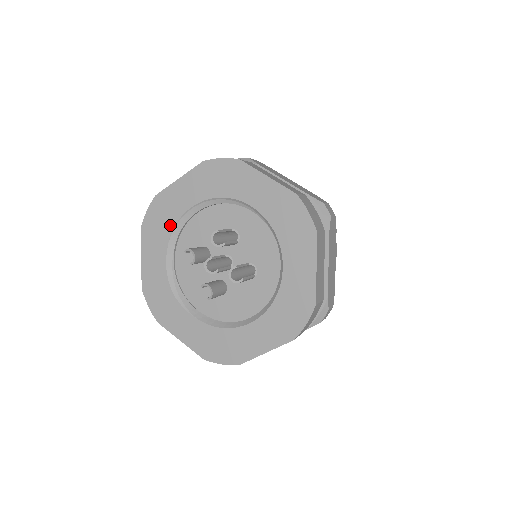
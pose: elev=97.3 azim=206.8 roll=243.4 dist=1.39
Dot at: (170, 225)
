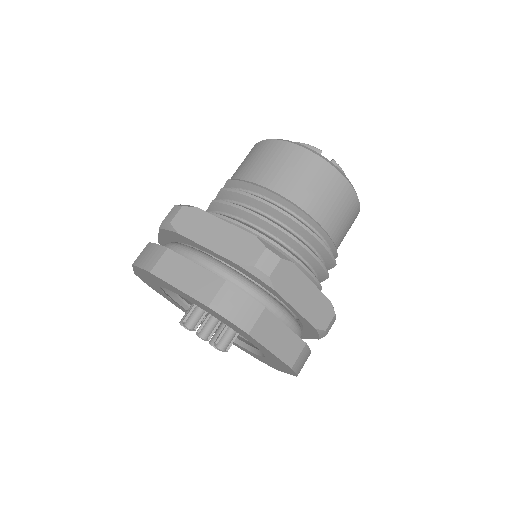
Dot at: occluded
